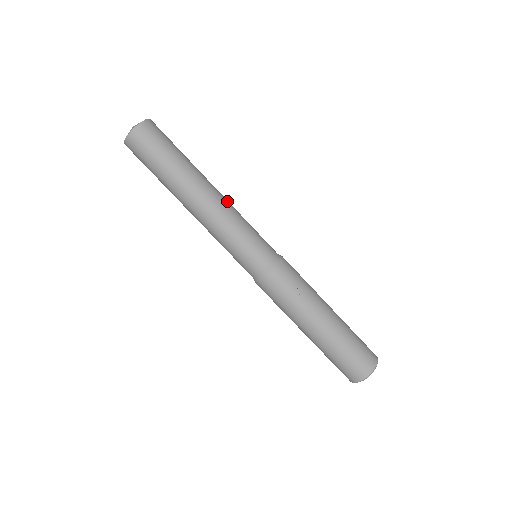
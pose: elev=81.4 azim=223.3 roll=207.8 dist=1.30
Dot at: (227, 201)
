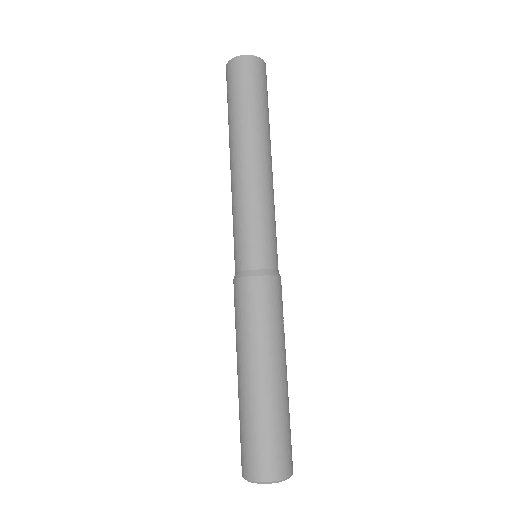
Dot at: occluded
